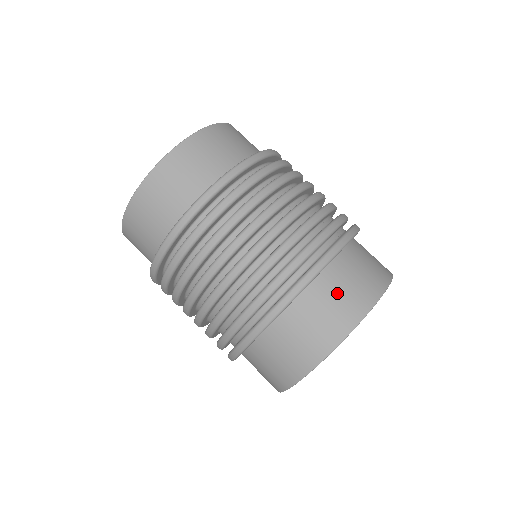
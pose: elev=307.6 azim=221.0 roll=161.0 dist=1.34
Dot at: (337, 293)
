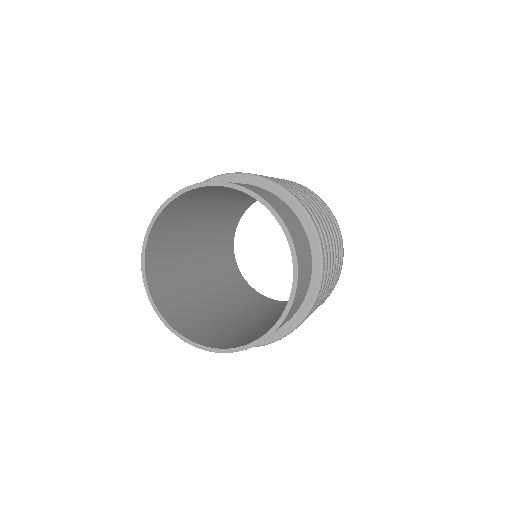
Dot at: occluded
